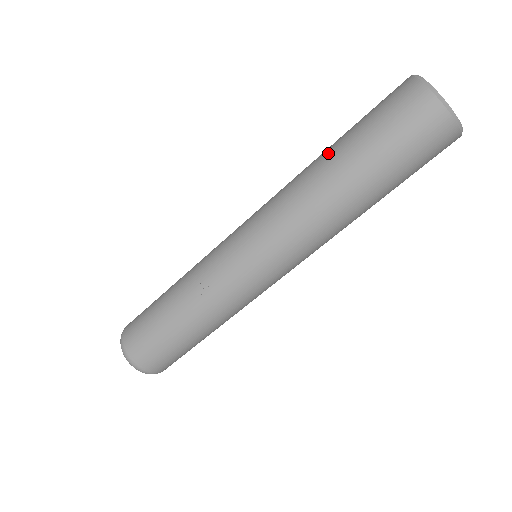
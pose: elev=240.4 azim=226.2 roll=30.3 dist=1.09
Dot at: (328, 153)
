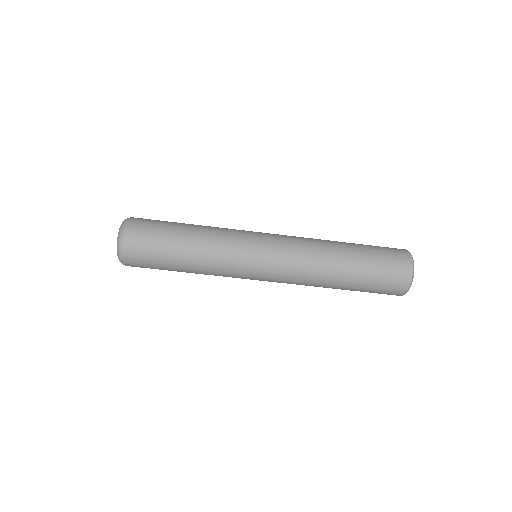
Dot at: occluded
